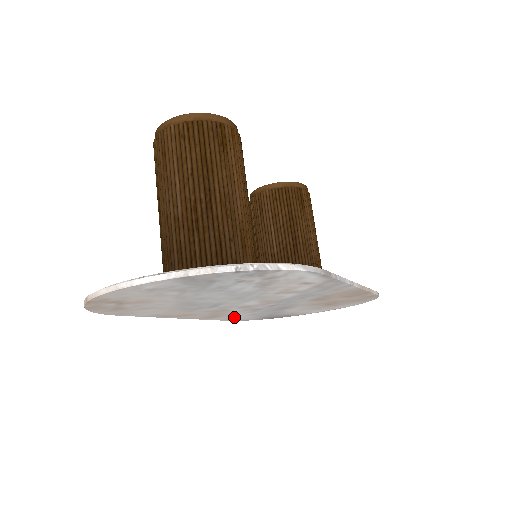
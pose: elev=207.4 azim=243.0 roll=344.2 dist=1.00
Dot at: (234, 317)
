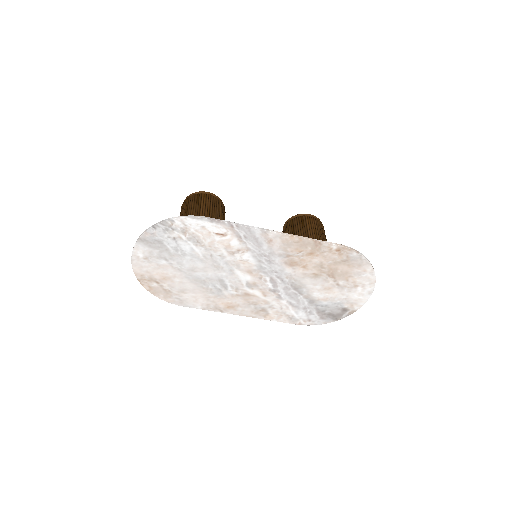
Dot at: (286, 314)
